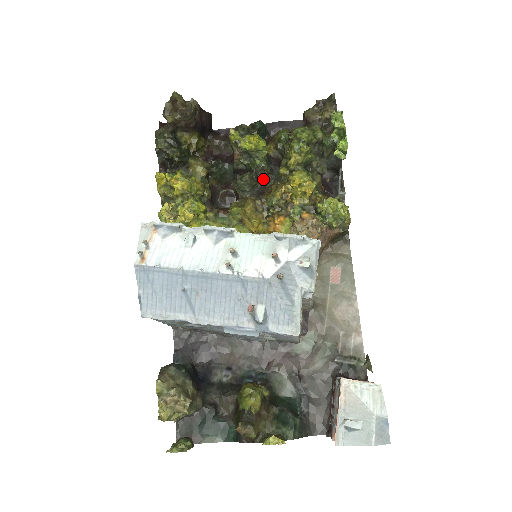
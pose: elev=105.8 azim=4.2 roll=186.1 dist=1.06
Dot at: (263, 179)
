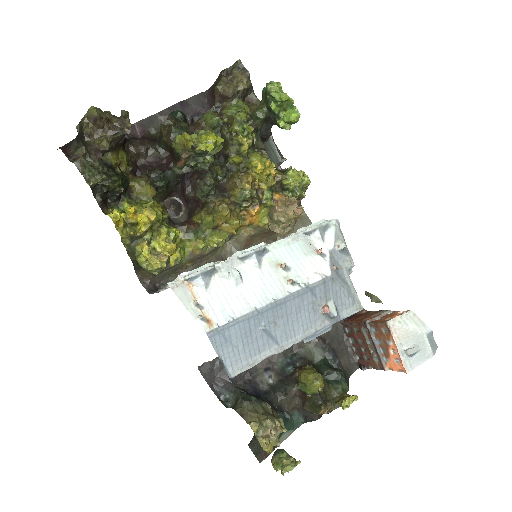
Dot at: (218, 175)
